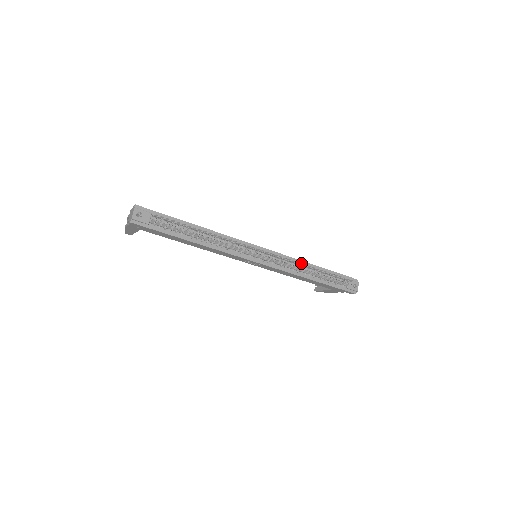
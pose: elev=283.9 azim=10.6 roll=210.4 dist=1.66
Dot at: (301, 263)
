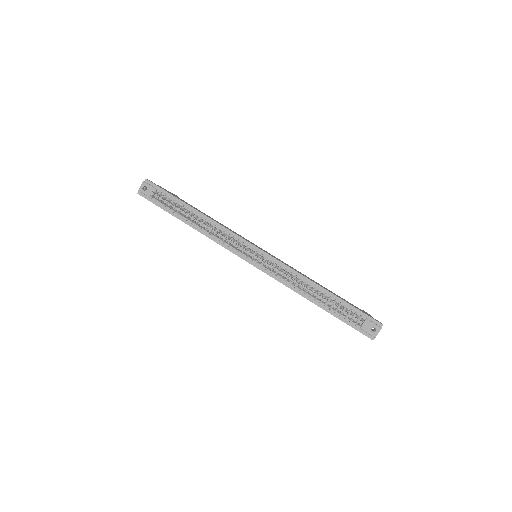
Dot at: (295, 279)
